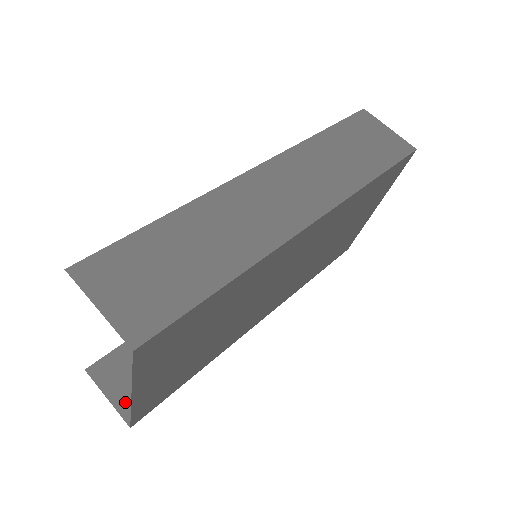
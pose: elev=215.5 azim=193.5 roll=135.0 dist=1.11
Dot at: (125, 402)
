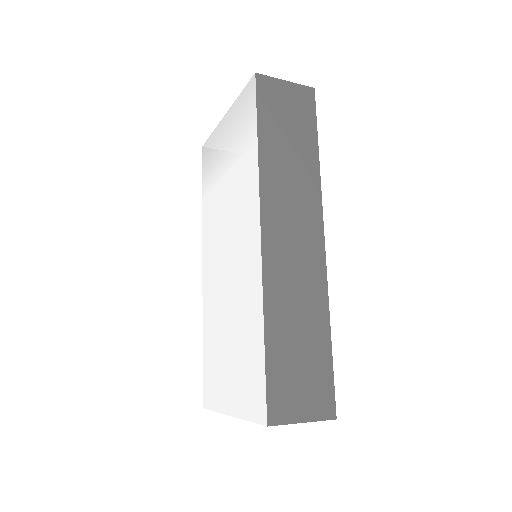
Dot at: occluded
